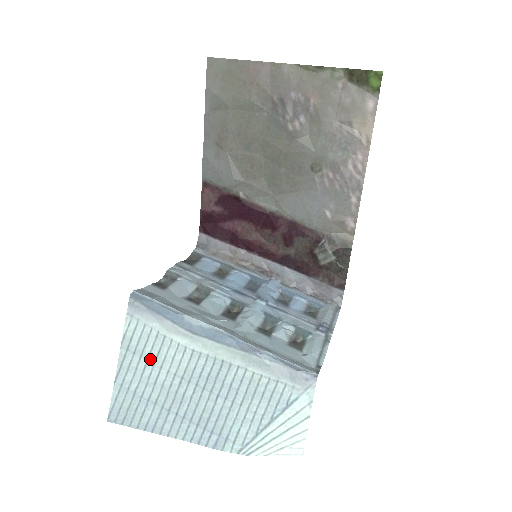
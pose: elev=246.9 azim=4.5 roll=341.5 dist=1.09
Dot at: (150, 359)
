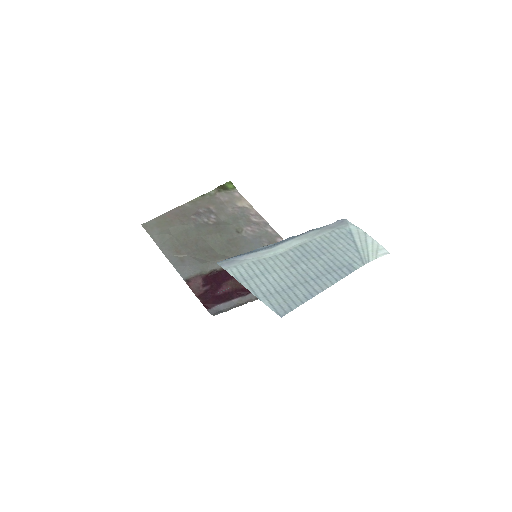
Dot at: (264, 273)
